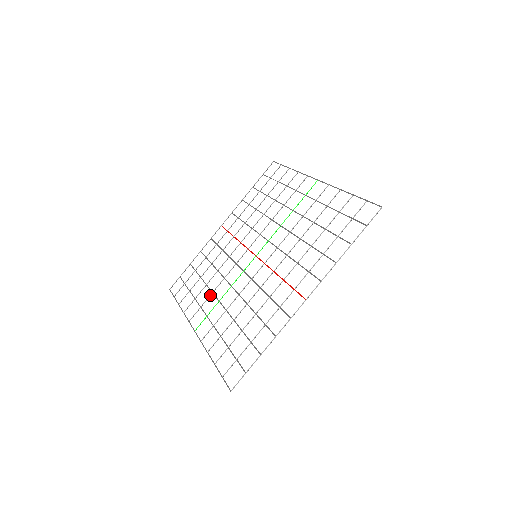
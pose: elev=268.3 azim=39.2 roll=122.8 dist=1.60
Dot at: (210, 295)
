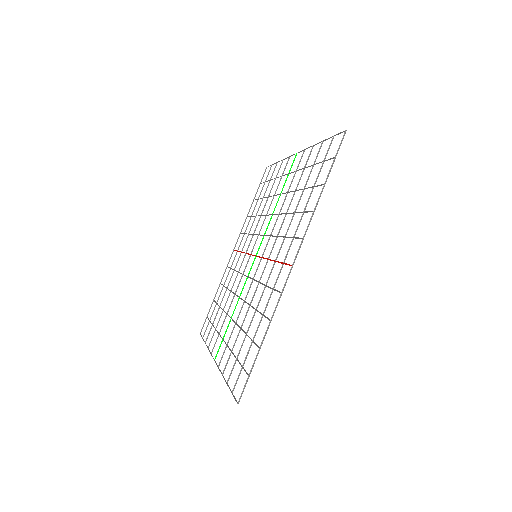
Dot at: (225, 317)
